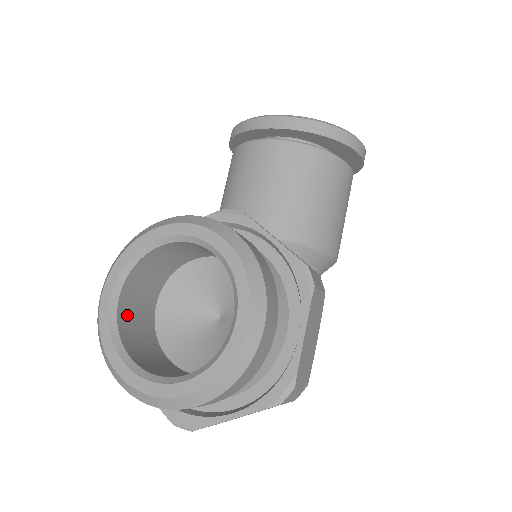
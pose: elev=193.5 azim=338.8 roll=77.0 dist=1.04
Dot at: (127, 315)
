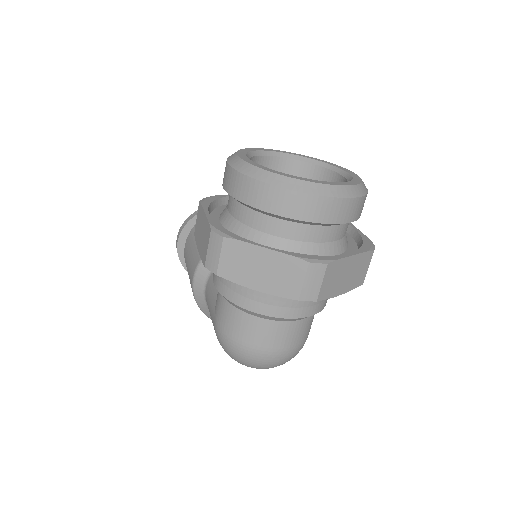
Dot at: occluded
